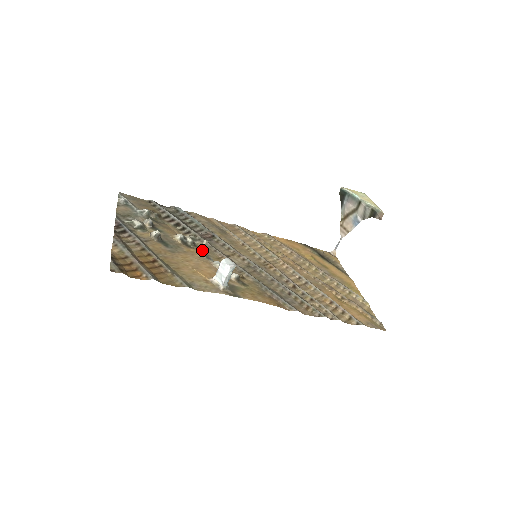
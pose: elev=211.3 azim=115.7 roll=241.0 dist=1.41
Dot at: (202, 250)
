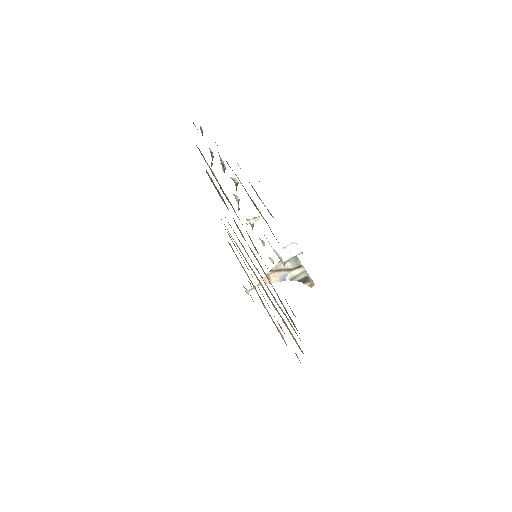
Dot at: (253, 222)
